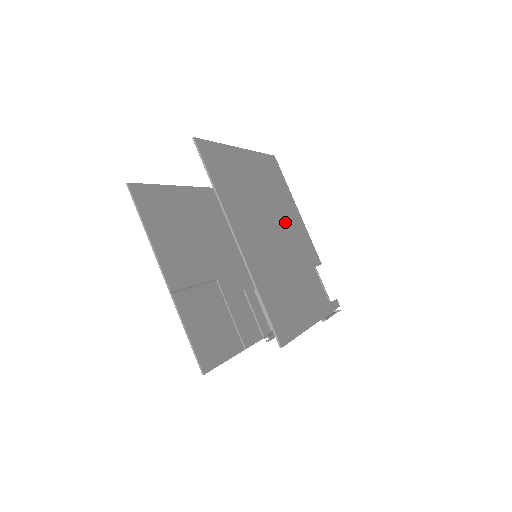
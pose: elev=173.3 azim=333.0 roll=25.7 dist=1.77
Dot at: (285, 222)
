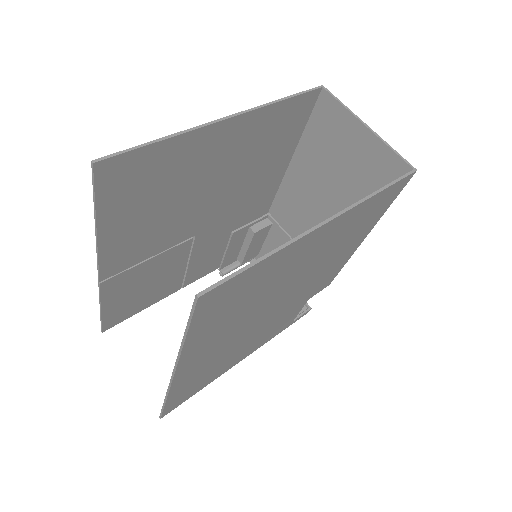
Dot at: (312, 278)
